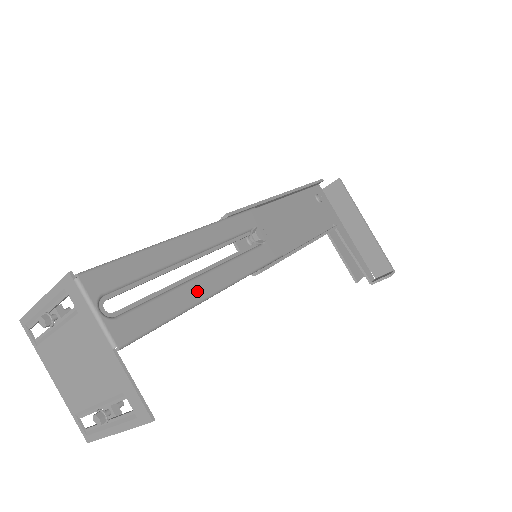
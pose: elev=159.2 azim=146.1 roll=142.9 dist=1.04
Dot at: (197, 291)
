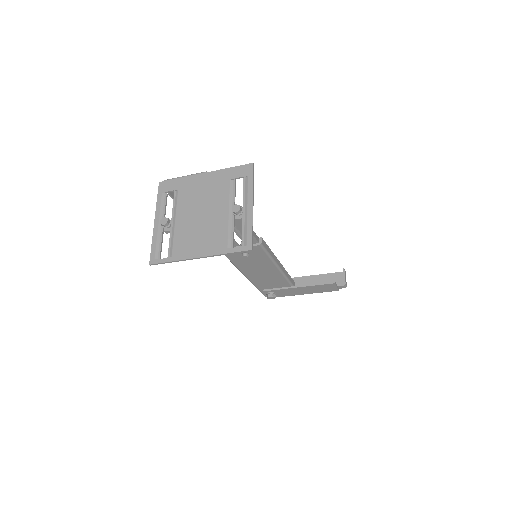
Dot at: occluded
